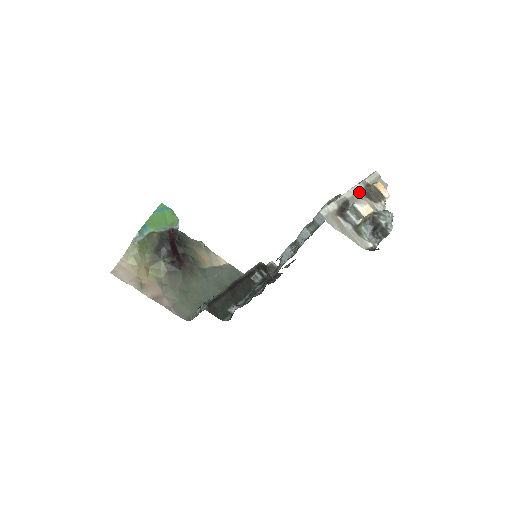
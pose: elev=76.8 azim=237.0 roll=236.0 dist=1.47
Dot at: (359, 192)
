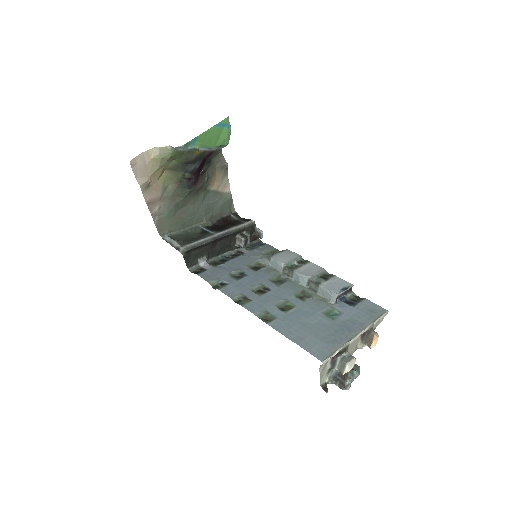
Dot at: occluded
